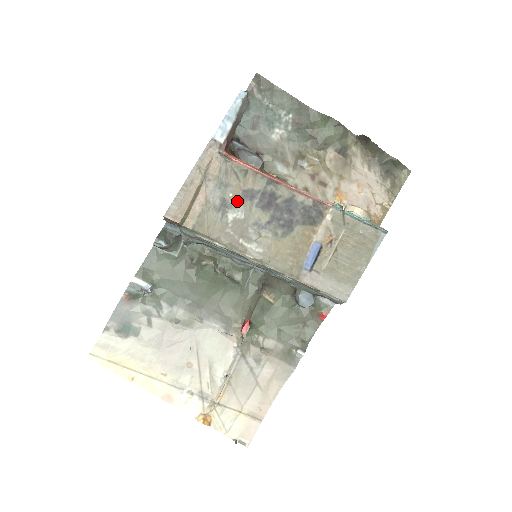
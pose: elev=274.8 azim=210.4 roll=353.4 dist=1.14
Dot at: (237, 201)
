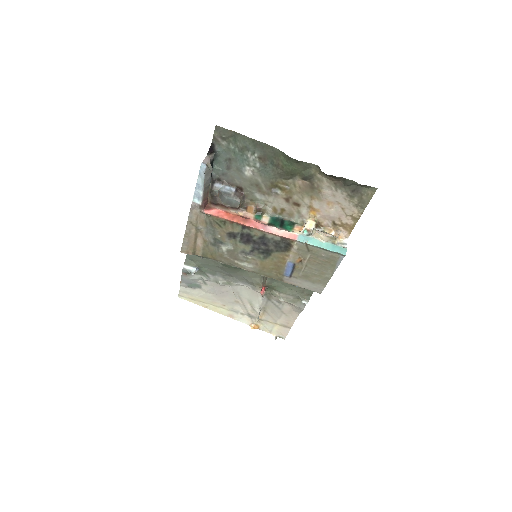
Dot at: (225, 240)
